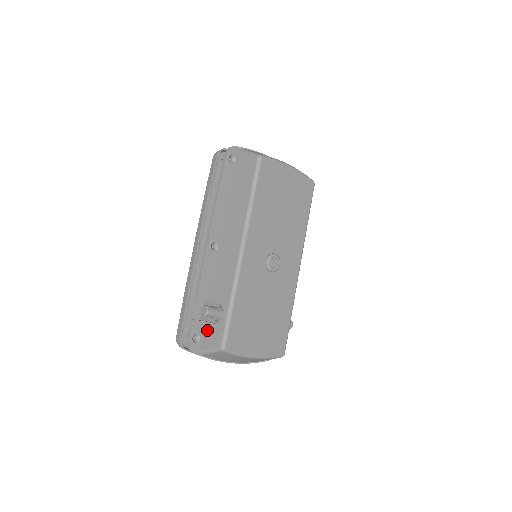
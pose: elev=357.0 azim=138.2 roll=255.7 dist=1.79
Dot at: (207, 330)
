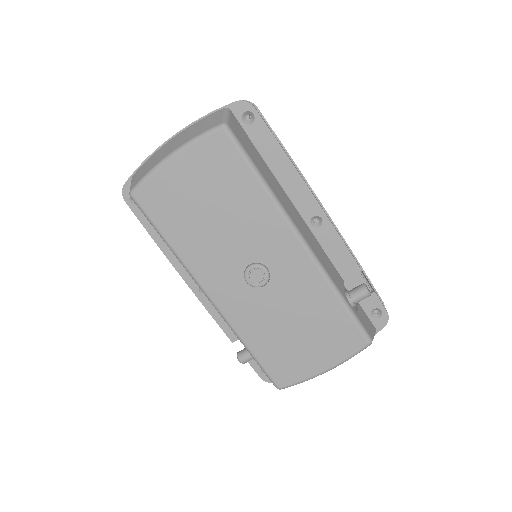
Dot at: occluded
